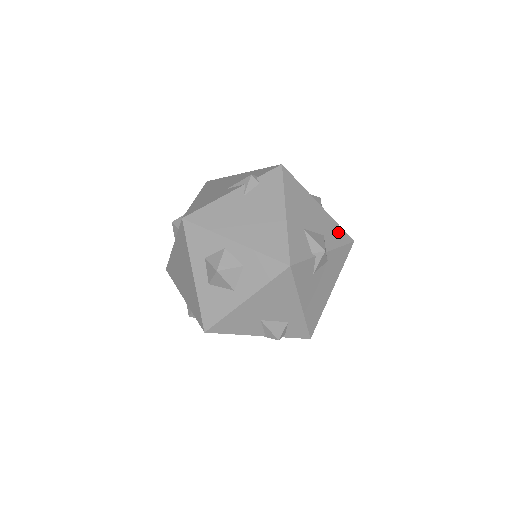
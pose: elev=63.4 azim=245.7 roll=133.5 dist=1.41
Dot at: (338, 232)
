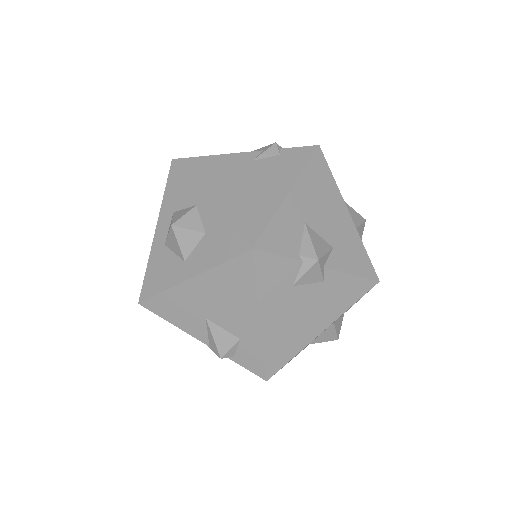
Dot at: (359, 257)
